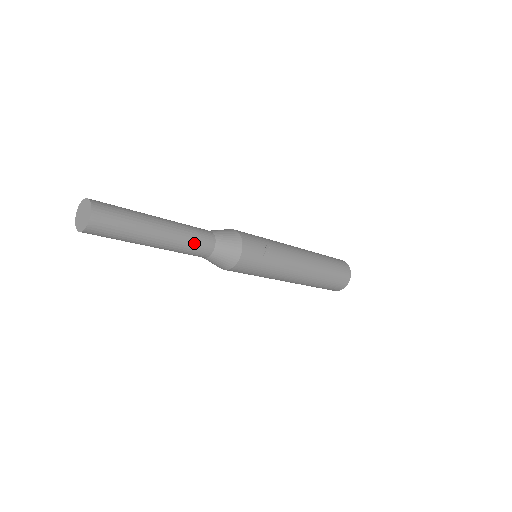
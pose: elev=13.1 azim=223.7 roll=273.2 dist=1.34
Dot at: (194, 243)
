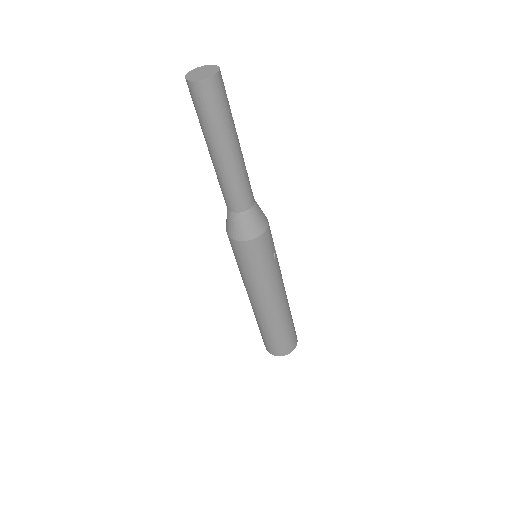
Dot at: (245, 185)
